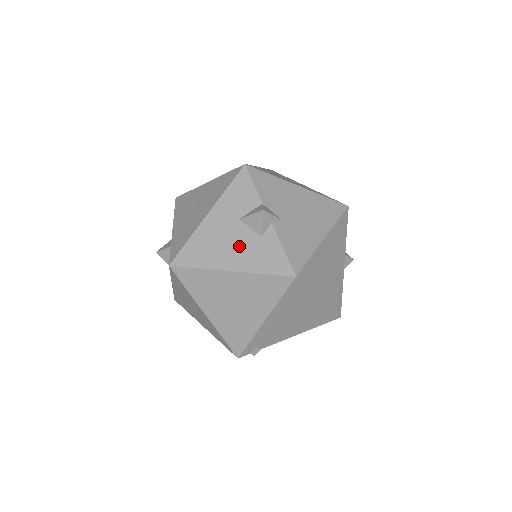
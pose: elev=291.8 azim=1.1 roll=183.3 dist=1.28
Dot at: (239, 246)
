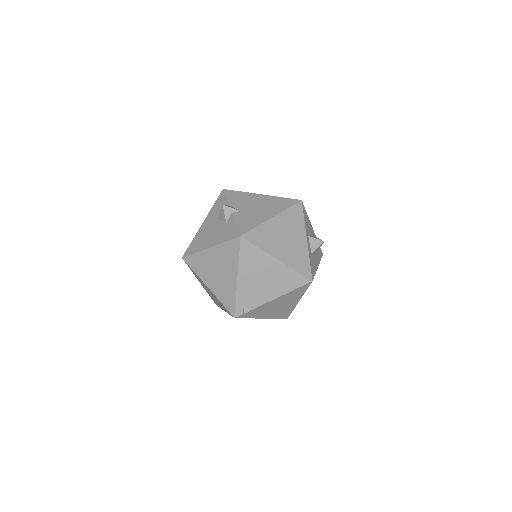
Dot at: (215, 232)
